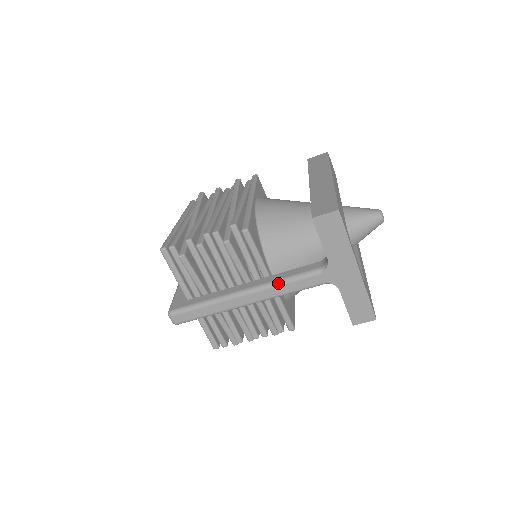
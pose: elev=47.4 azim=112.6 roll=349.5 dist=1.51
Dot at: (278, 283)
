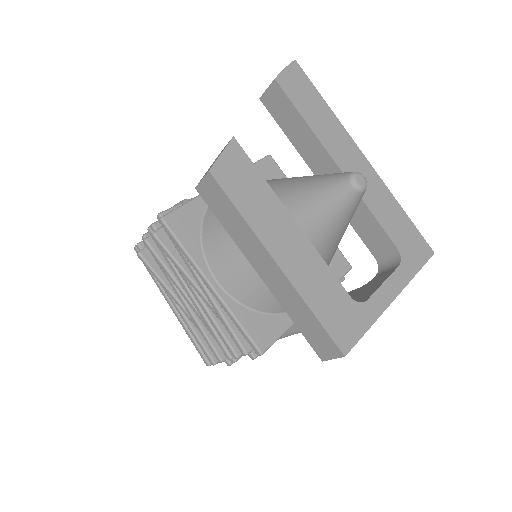
Dot at: occluded
